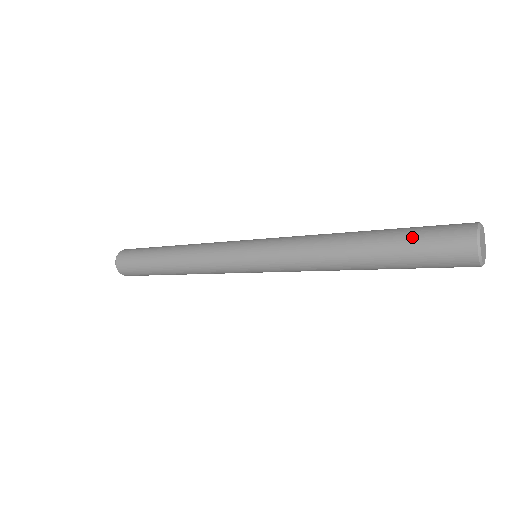
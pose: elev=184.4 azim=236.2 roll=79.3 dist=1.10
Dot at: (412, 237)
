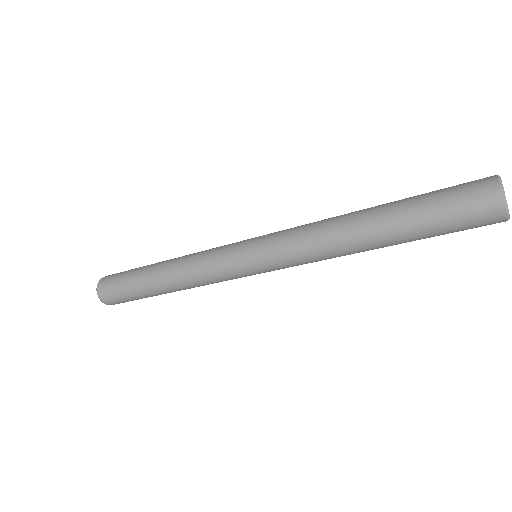
Dot at: (428, 196)
